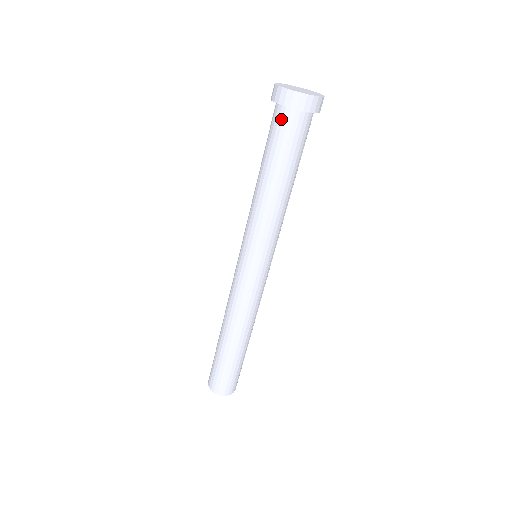
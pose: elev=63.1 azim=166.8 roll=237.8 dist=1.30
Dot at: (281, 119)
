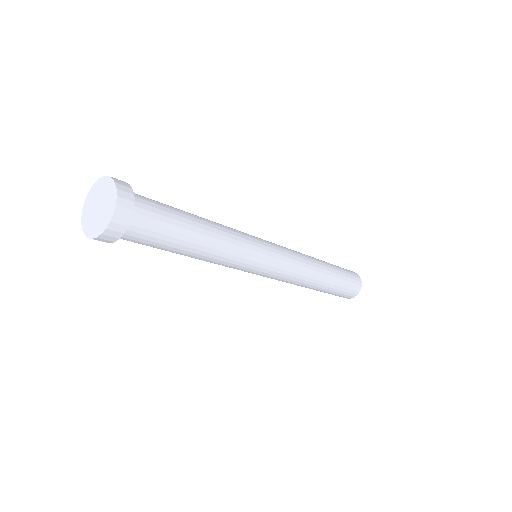
Dot at: occluded
